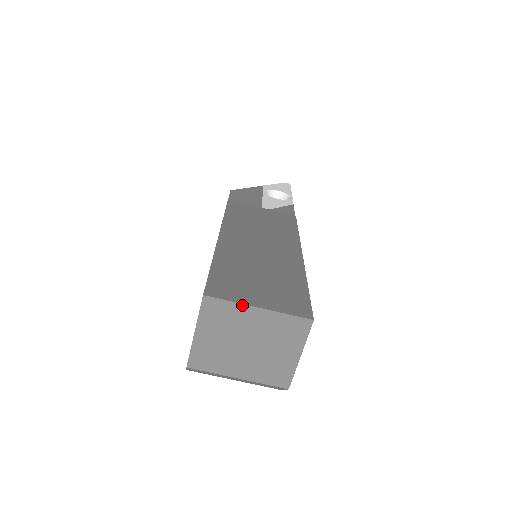
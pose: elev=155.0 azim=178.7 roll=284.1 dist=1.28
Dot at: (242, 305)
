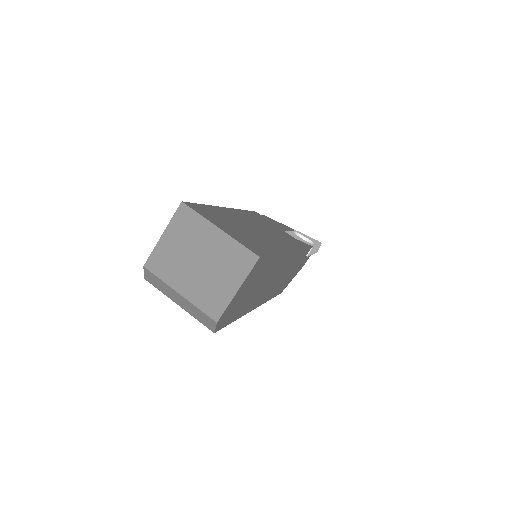
Dot at: (208, 221)
